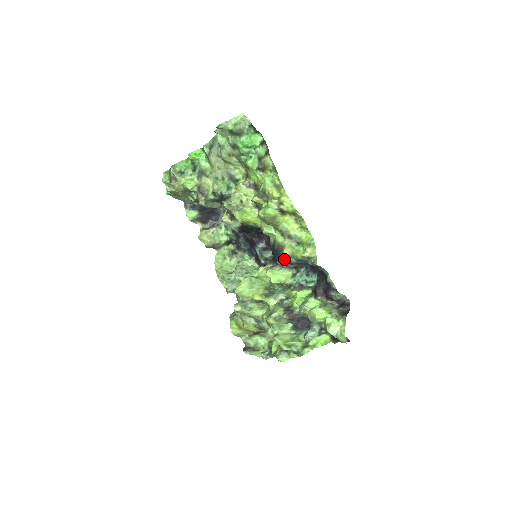
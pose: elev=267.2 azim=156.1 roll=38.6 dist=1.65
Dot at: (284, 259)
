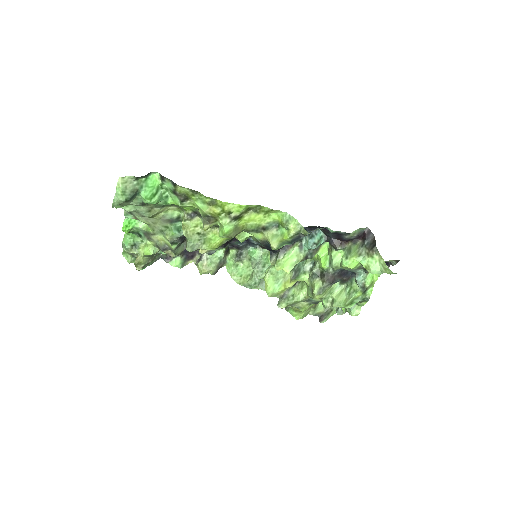
Dot at: occluded
